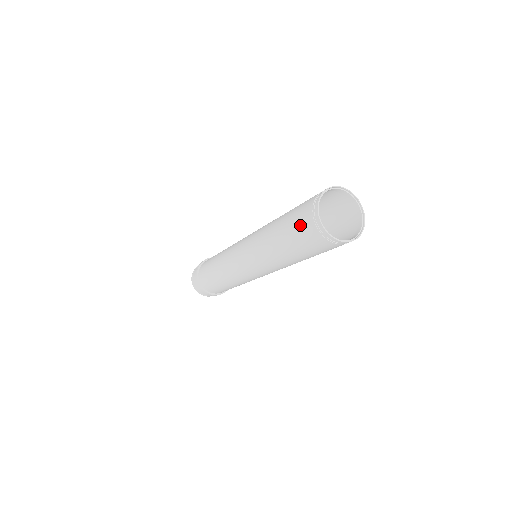
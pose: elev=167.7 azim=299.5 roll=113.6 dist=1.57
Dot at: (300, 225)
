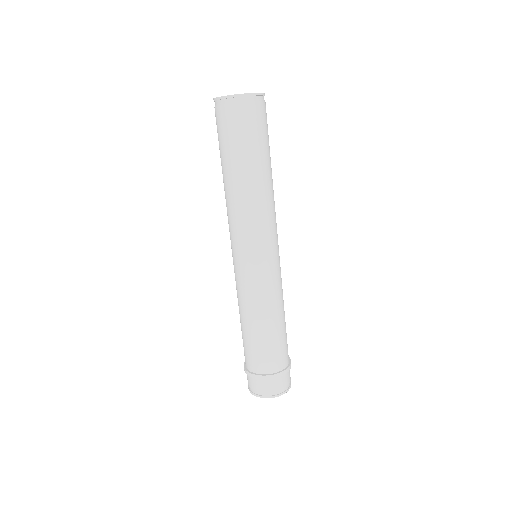
Dot at: occluded
